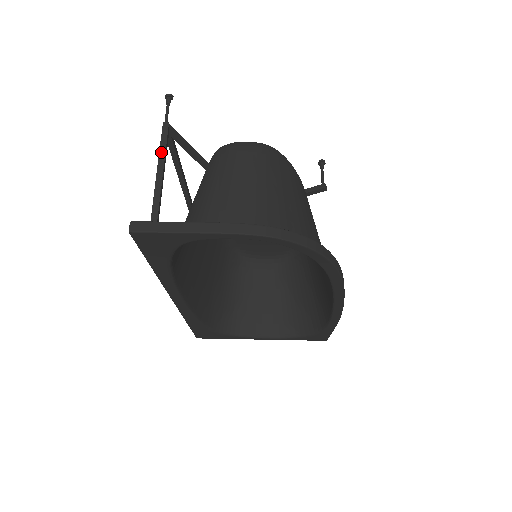
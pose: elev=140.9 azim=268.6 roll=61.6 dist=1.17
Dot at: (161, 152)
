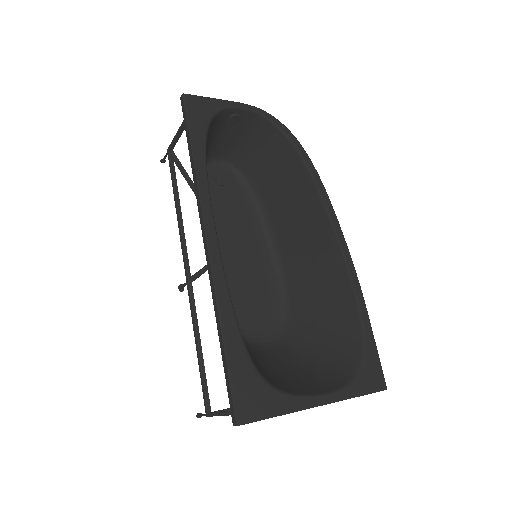
Dot at: (175, 138)
